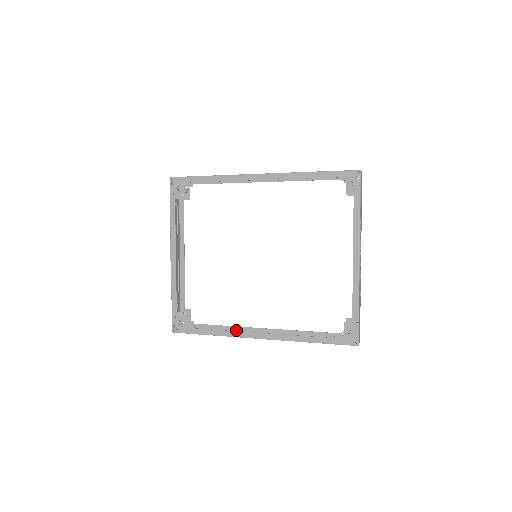
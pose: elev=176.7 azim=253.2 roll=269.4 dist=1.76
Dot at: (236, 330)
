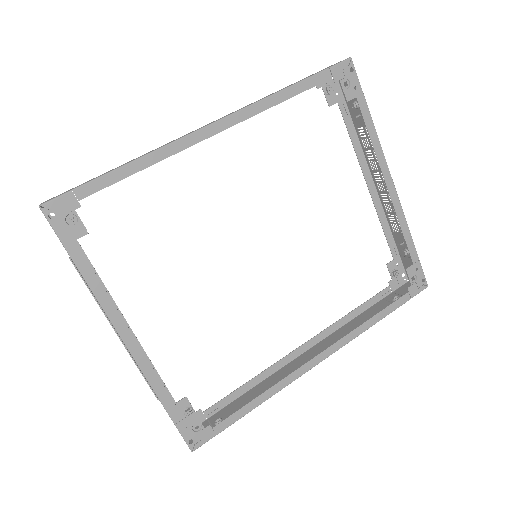
Dot at: (267, 375)
